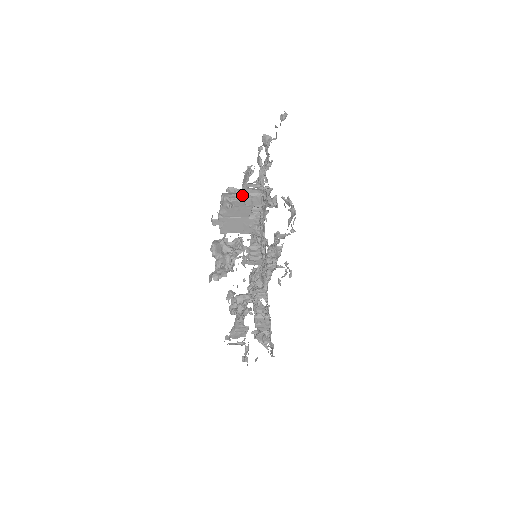
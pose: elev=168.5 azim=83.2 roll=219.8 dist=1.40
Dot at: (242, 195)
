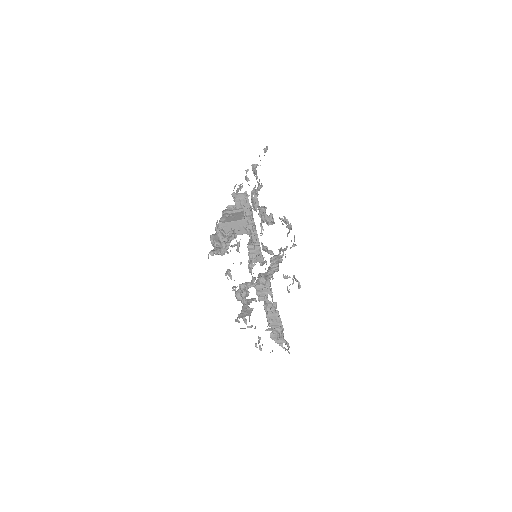
Dot at: occluded
